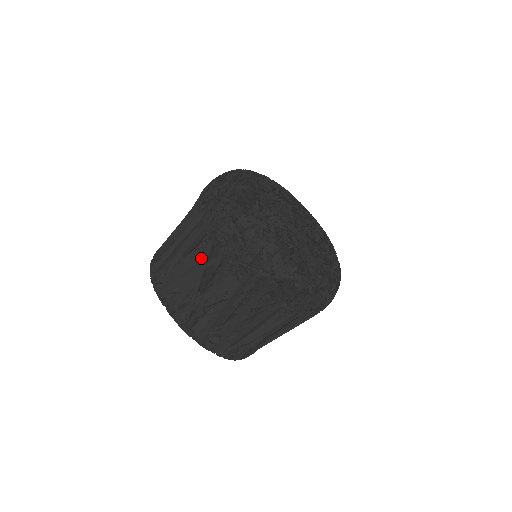
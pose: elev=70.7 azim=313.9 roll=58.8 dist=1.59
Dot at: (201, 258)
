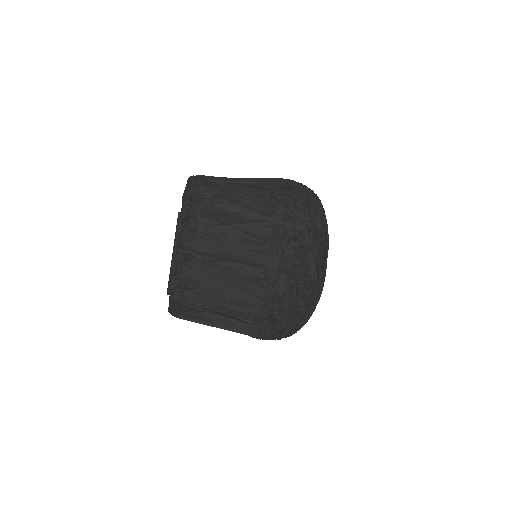
Dot at: (242, 288)
